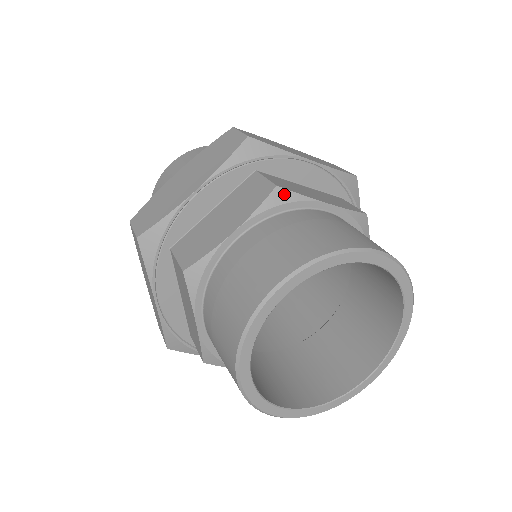
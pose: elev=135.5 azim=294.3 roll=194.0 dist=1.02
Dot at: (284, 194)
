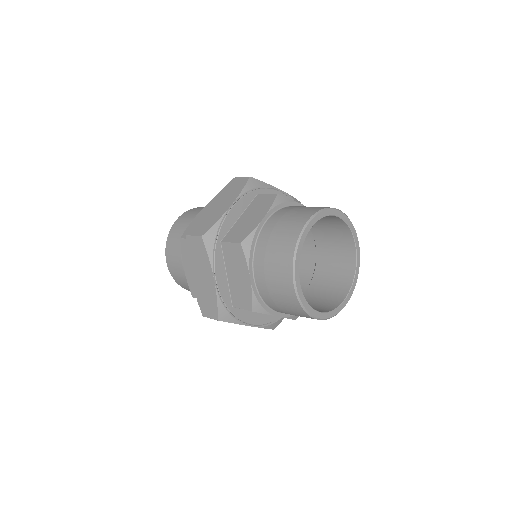
Dot at: (247, 242)
